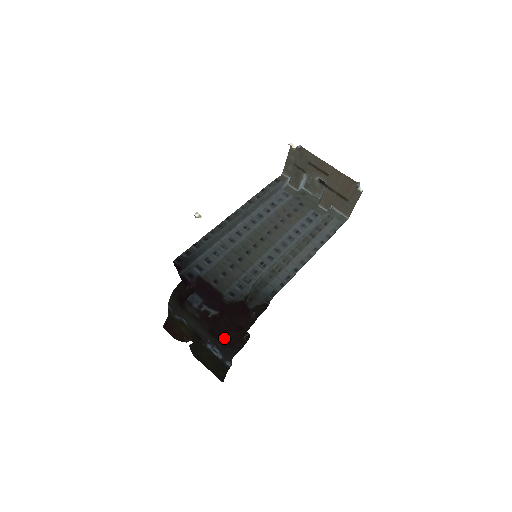
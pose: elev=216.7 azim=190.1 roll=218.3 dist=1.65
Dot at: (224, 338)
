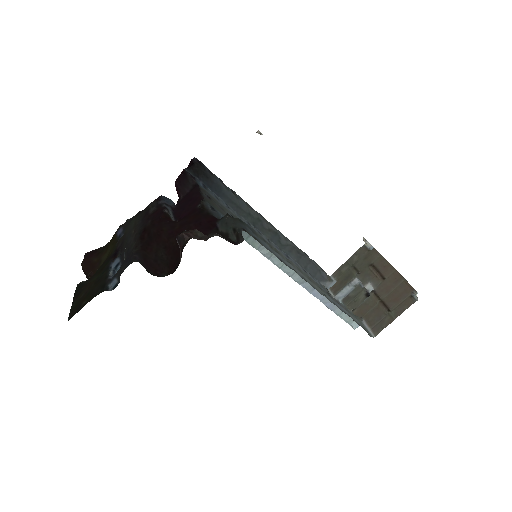
Dot at: (148, 248)
